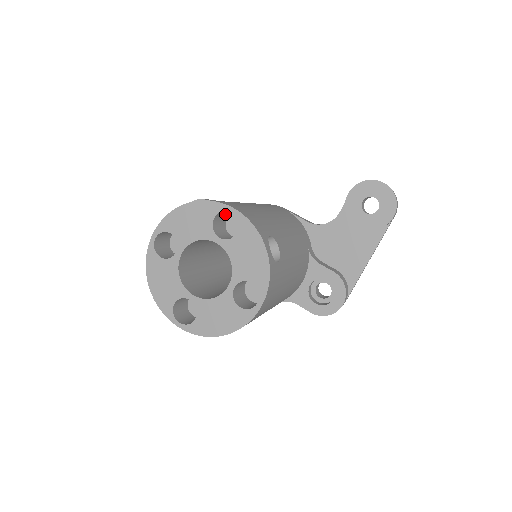
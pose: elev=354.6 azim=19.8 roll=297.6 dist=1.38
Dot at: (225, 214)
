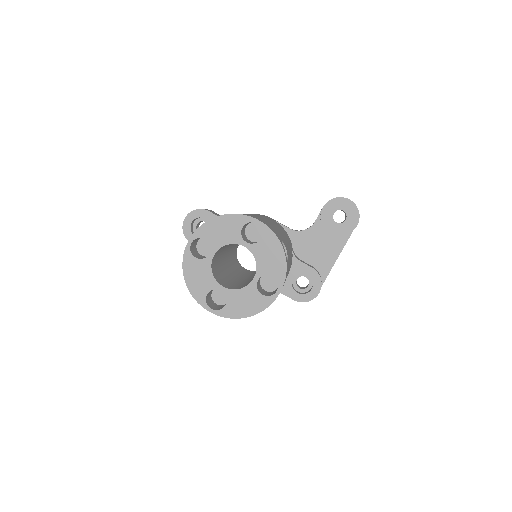
Dot at: (247, 224)
